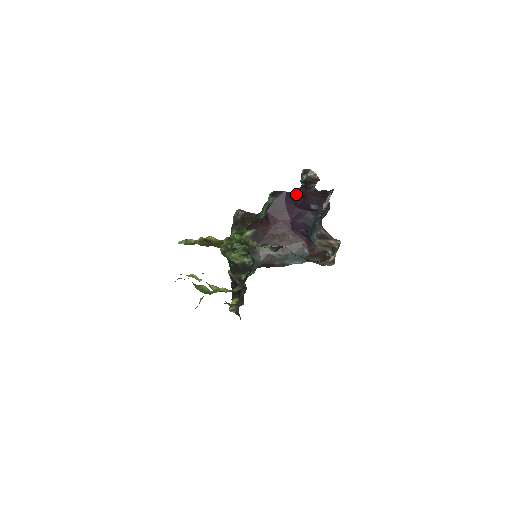
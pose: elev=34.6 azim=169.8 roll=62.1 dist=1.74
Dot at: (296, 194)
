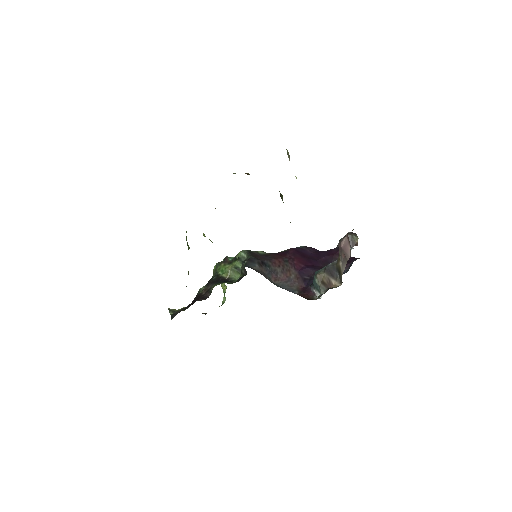
Dot at: (326, 252)
